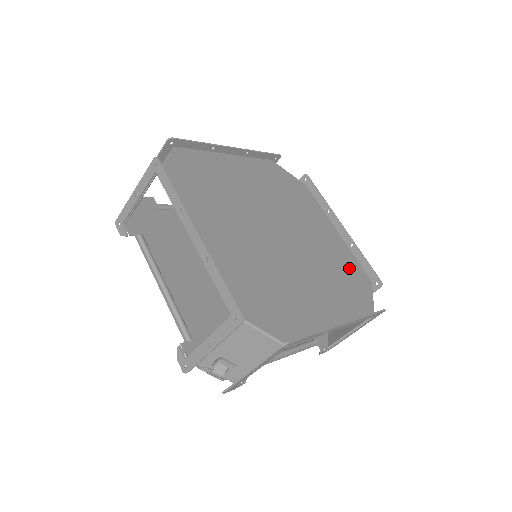
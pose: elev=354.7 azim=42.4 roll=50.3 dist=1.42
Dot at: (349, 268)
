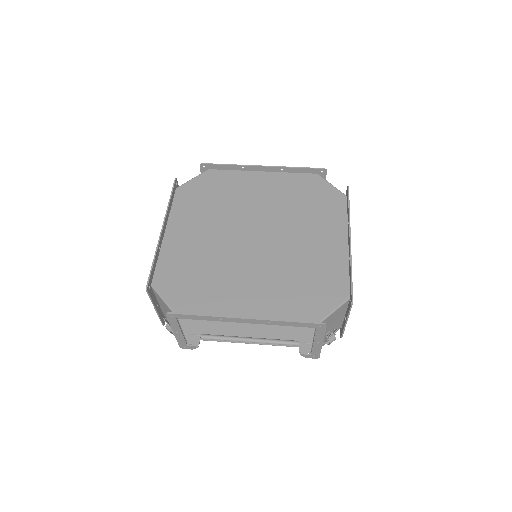
Dot at: (325, 279)
